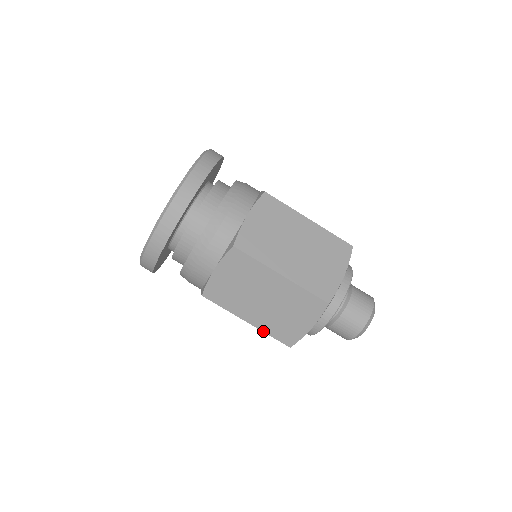
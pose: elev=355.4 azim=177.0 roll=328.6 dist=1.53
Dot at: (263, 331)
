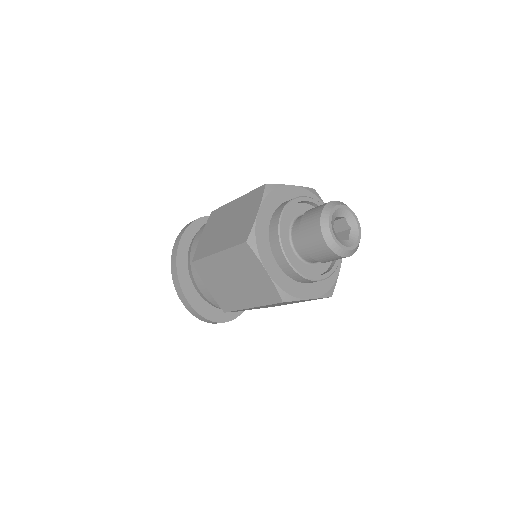
Dot at: (262, 305)
